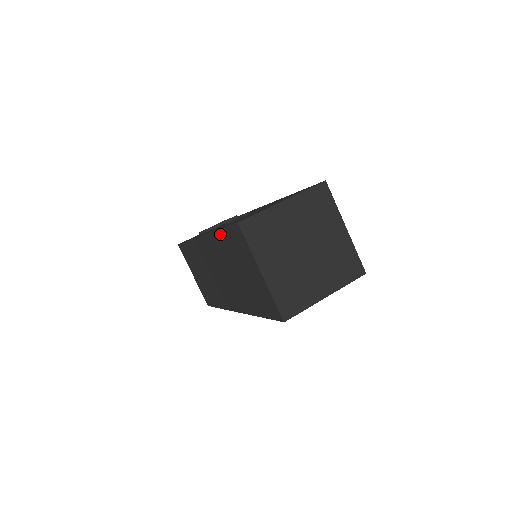
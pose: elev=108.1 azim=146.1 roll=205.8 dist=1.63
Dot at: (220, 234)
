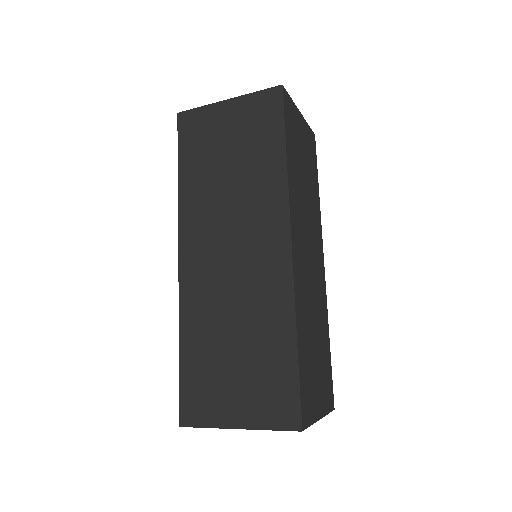
Dot at: occluded
